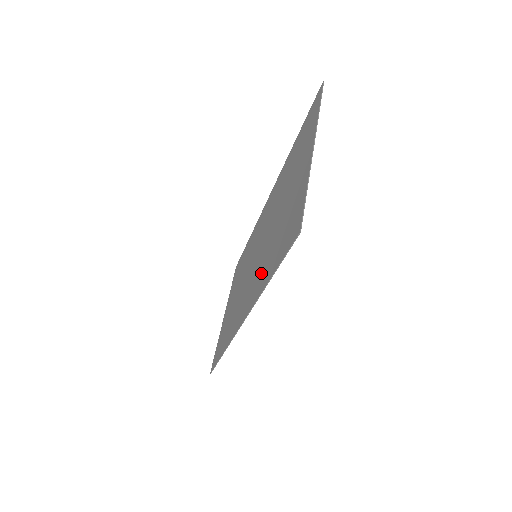
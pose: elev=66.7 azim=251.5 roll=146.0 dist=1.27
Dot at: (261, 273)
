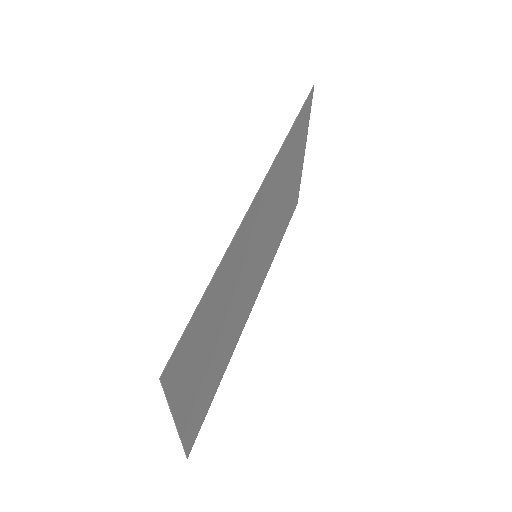
Dot at: (278, 174)
